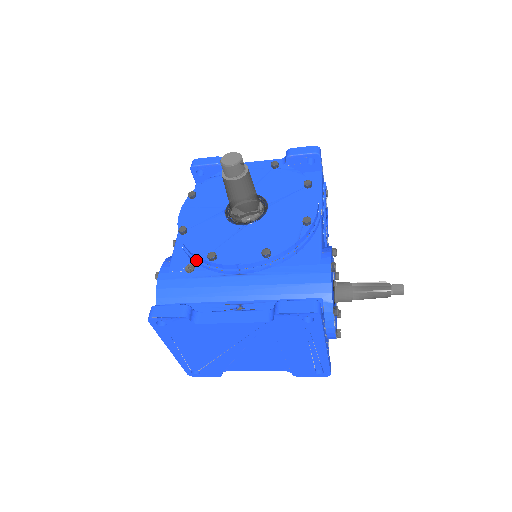
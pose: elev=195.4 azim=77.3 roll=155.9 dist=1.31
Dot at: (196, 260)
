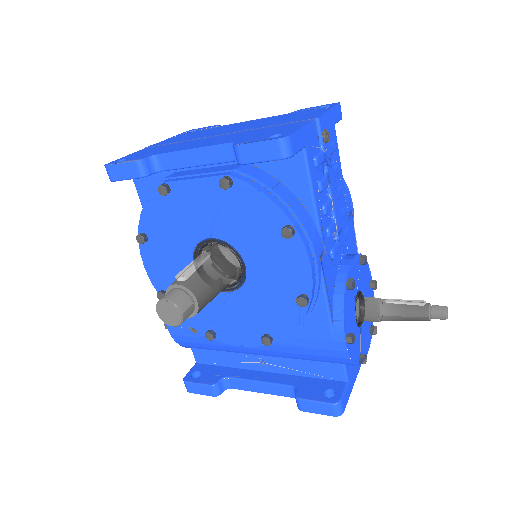
Dot at: occluded
